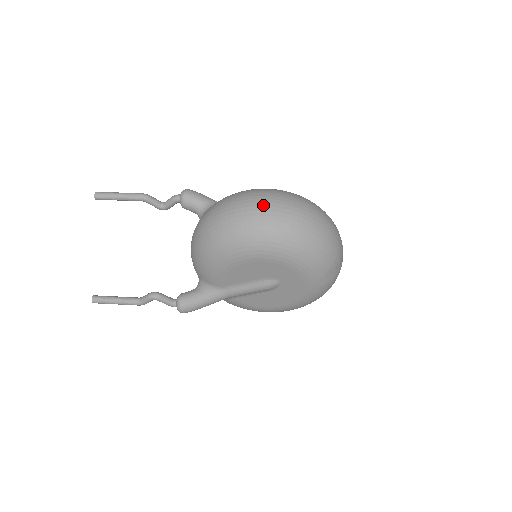
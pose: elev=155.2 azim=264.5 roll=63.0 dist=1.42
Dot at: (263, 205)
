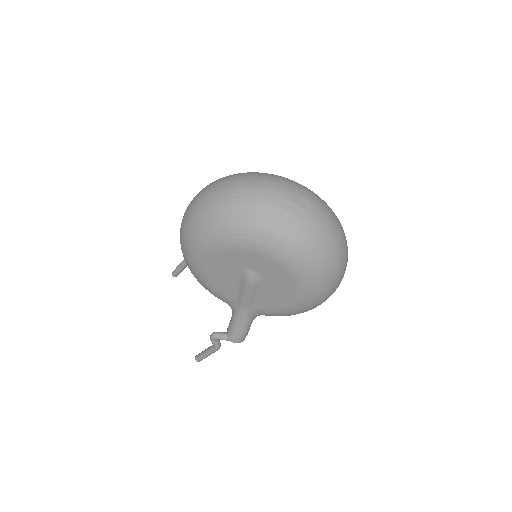
Dot at: (188, 208)
